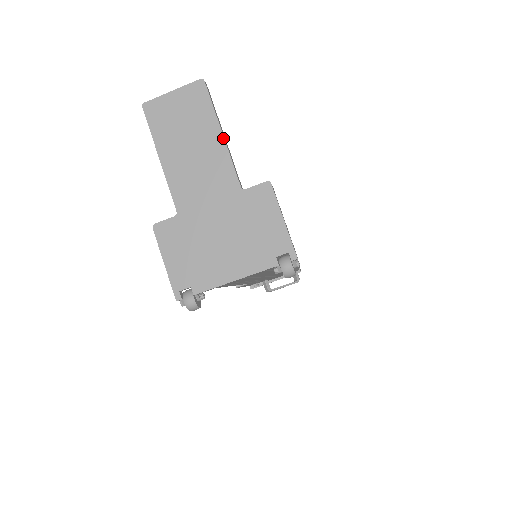
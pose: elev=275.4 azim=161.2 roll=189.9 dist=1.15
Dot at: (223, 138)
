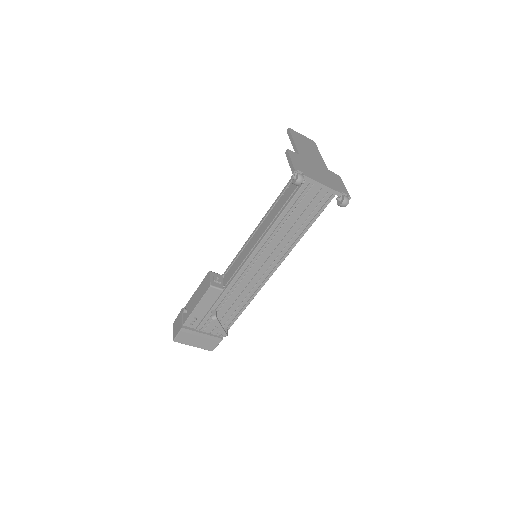
Dot at: (321, 156)
